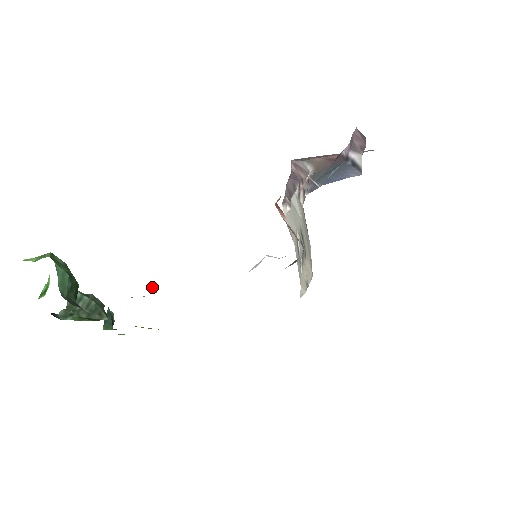
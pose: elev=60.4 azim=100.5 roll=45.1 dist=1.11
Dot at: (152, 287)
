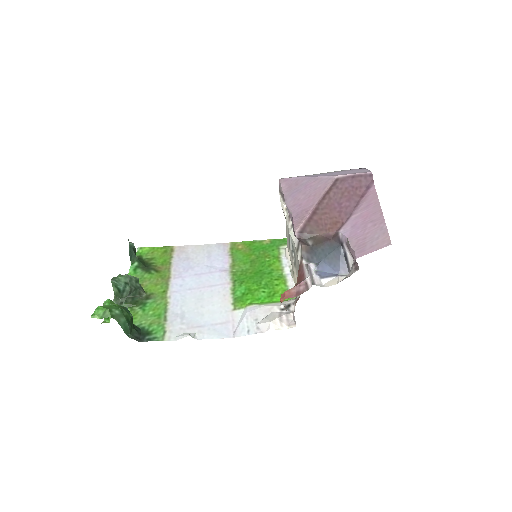
Dot at: (192, 335)
